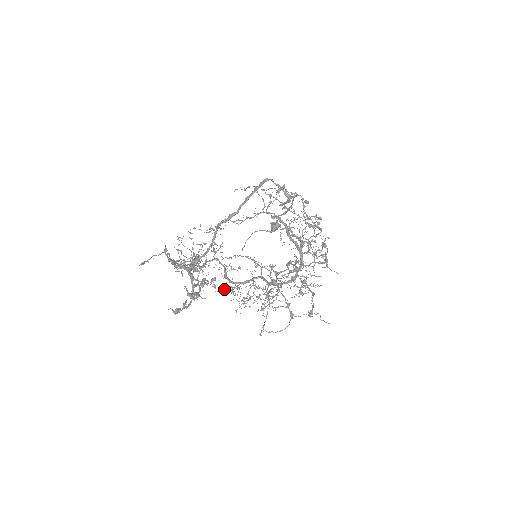
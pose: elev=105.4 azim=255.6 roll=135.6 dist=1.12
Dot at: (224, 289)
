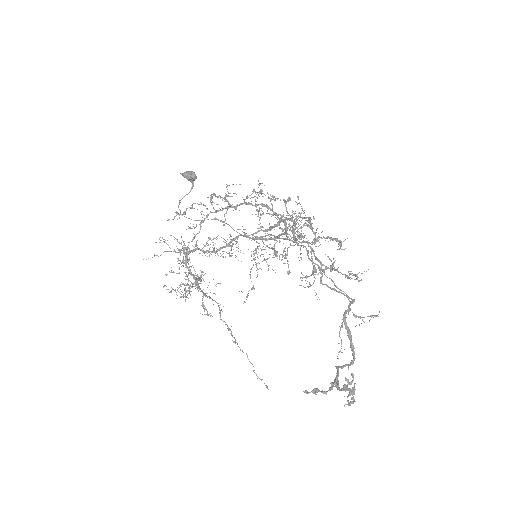
Dot at: occluded
